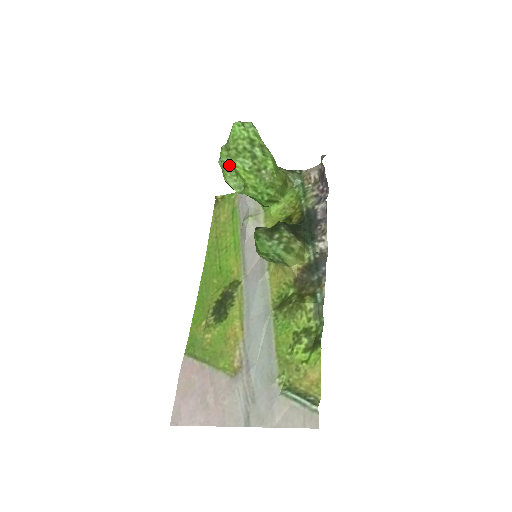
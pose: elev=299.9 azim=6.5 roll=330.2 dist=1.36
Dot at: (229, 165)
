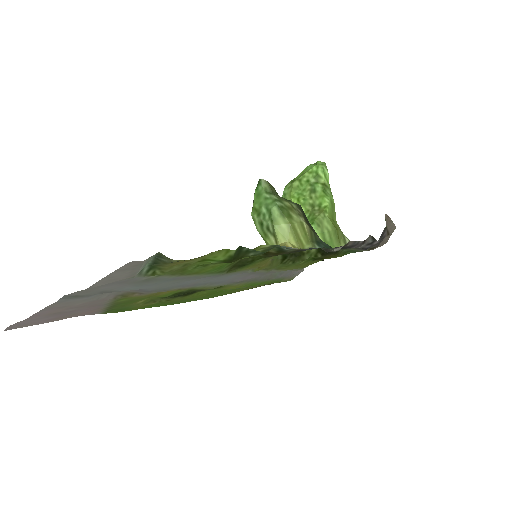
Dot at: (287, 197)
